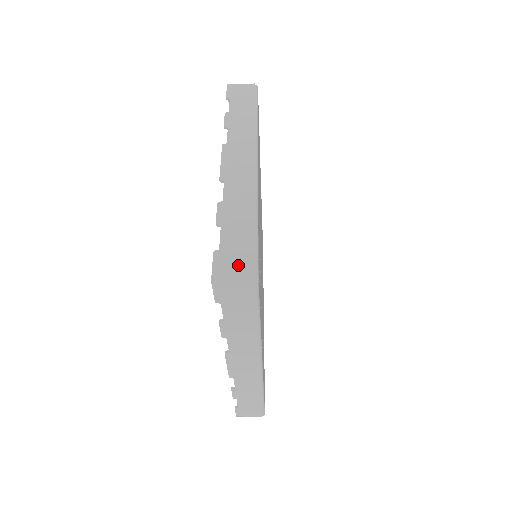
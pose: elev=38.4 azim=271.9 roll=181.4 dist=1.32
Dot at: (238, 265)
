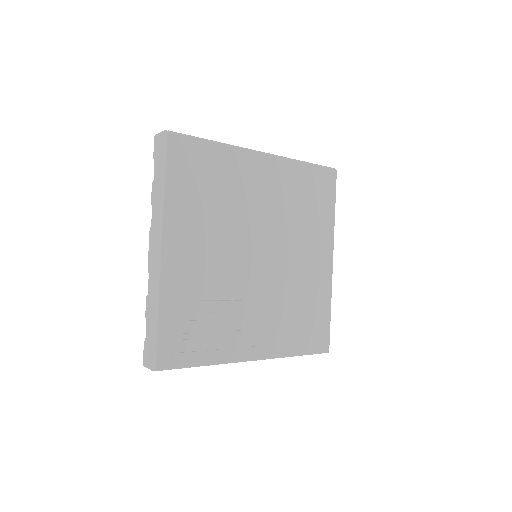
Dot at: (149, 357)
